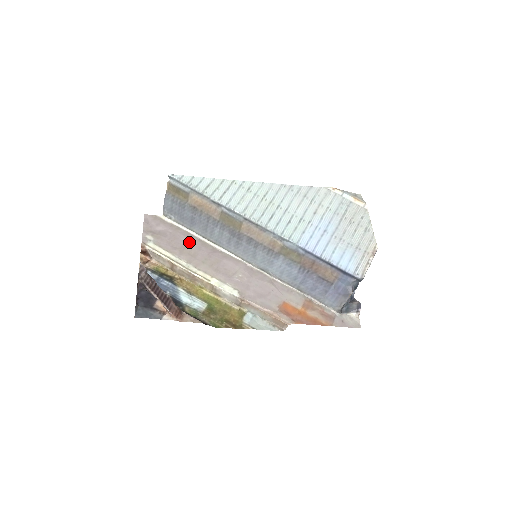
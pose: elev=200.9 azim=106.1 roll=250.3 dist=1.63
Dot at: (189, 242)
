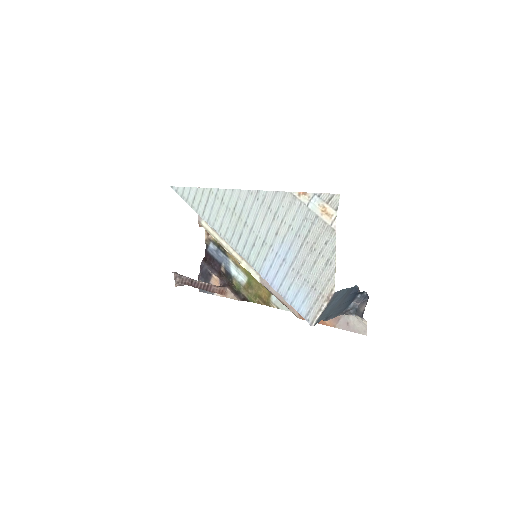
Dot at: occluded
